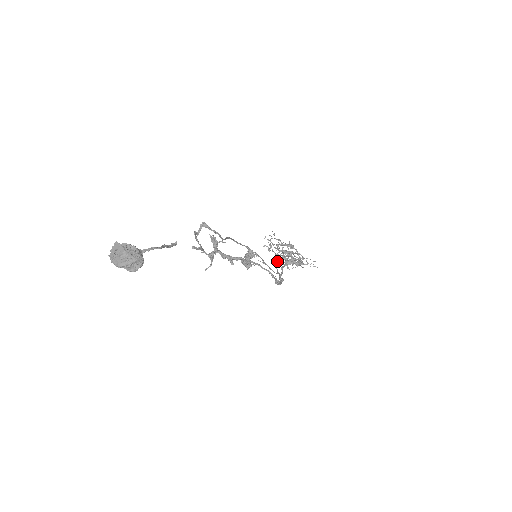
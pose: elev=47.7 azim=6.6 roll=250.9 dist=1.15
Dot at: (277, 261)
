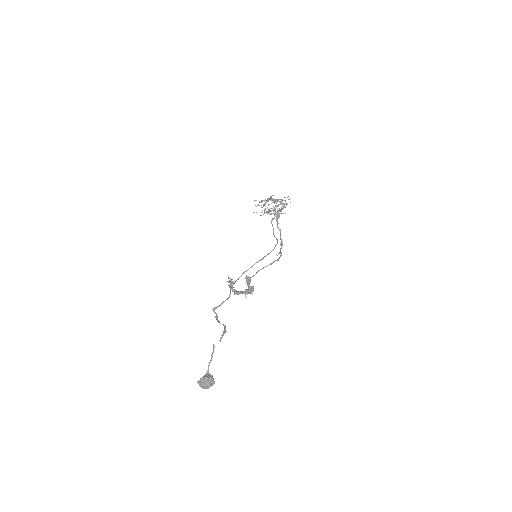
Dot at: occluded
